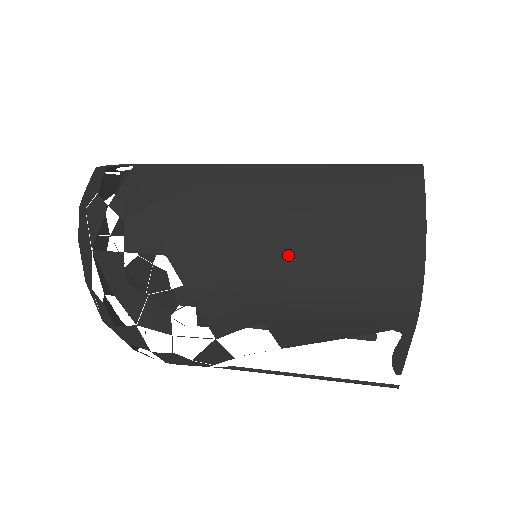
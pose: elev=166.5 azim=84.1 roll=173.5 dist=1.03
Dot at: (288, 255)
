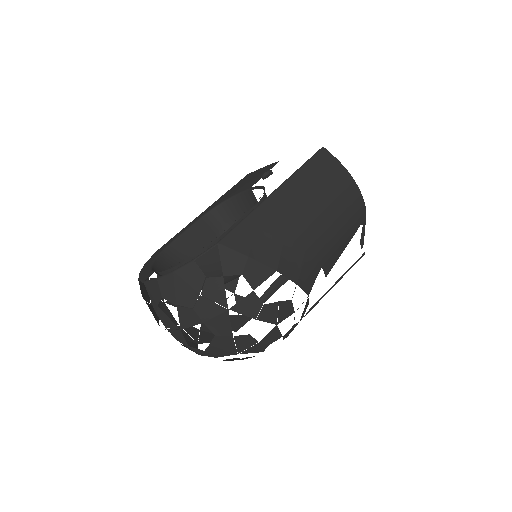
Dot at: (317, 225)
